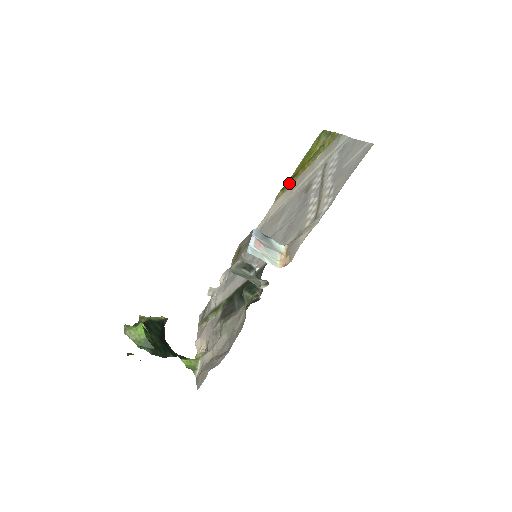
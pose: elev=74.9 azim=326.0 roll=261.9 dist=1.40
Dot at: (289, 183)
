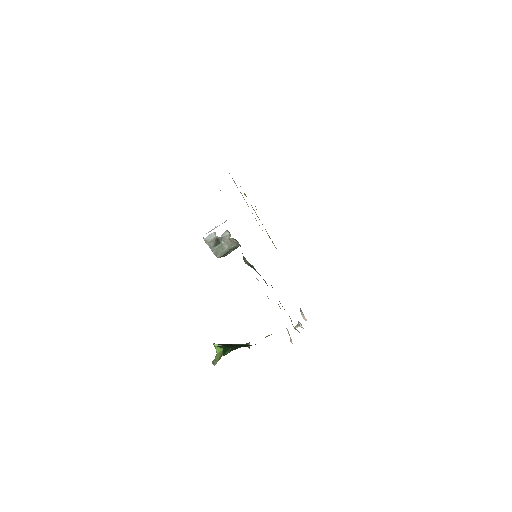
Dot at: occluded
